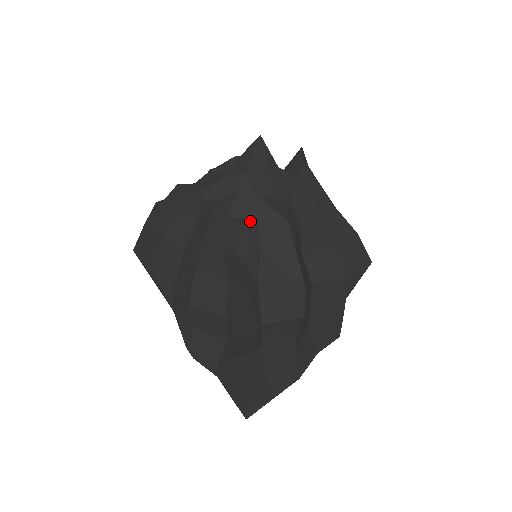
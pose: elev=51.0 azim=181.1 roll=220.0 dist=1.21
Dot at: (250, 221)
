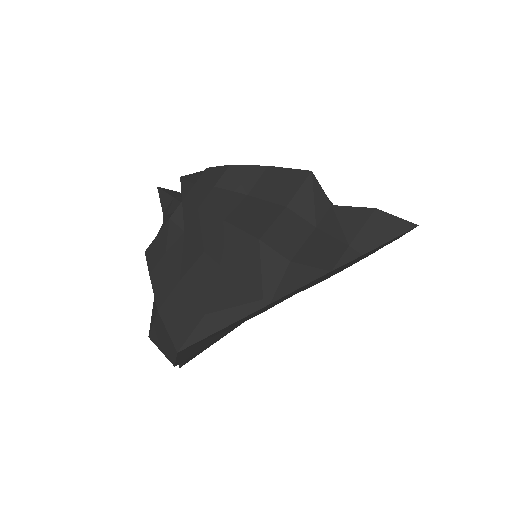
Dot at: occluded
